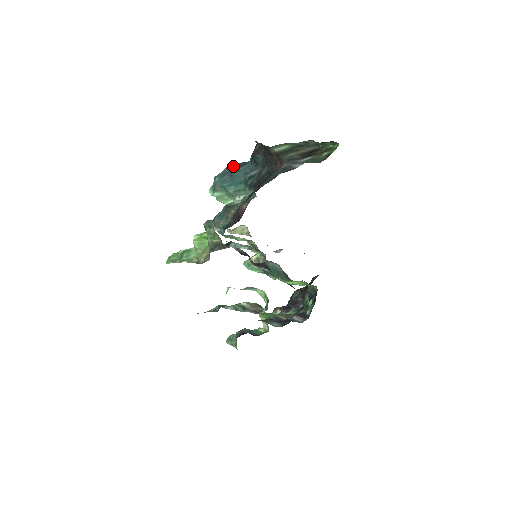
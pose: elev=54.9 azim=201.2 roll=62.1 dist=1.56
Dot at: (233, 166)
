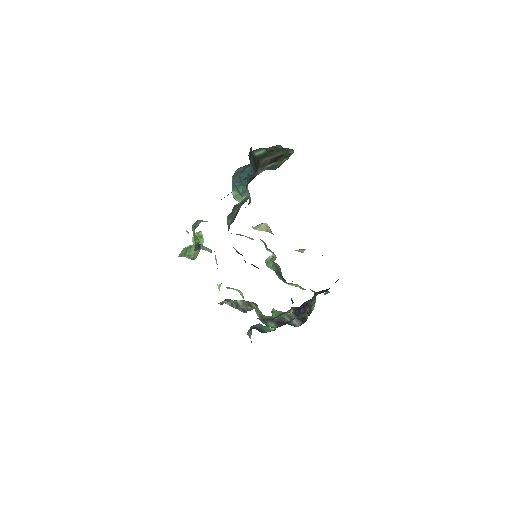
Dot at: (244, 166)
